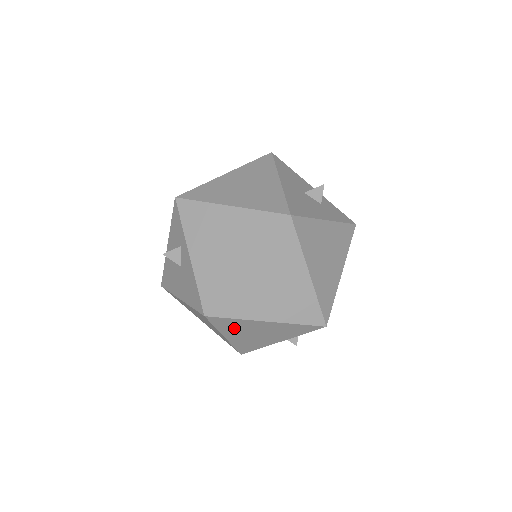
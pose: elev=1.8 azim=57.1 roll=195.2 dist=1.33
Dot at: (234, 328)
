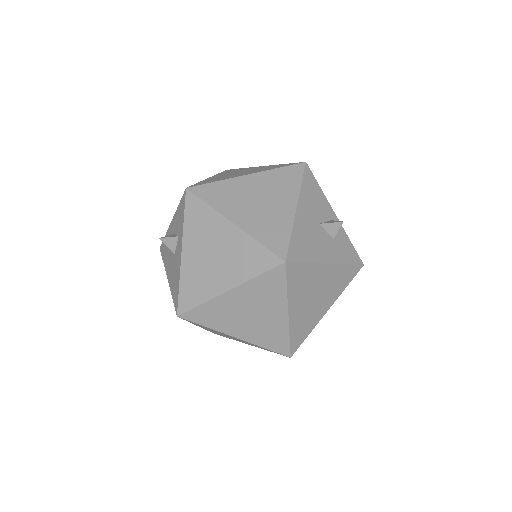
Dot at: occluded
